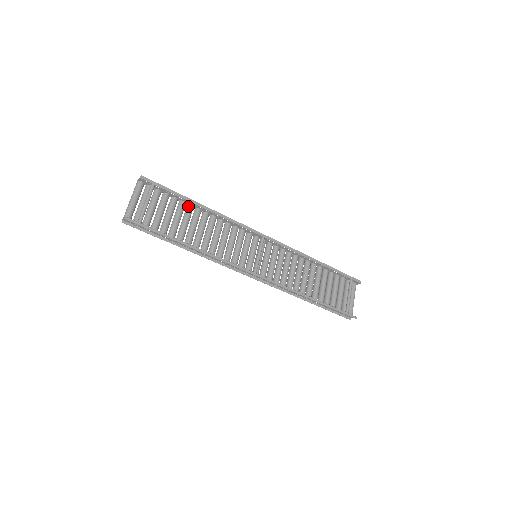
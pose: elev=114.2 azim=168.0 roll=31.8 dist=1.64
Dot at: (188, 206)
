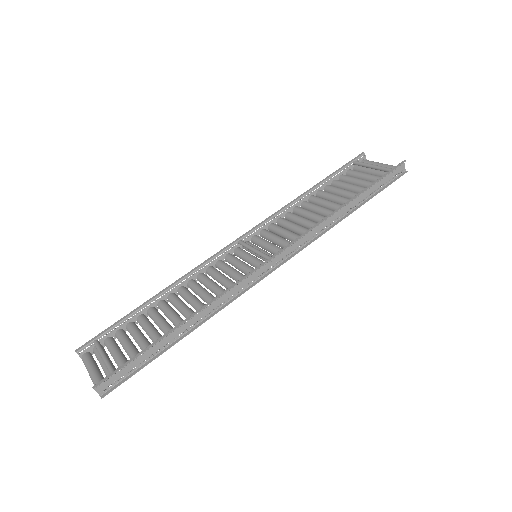
Dot at: (148, 313)
